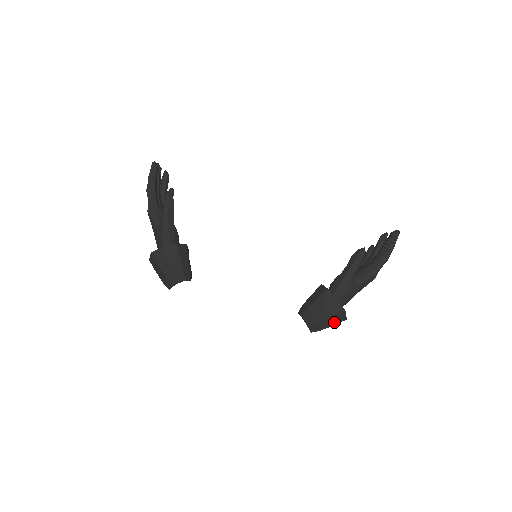
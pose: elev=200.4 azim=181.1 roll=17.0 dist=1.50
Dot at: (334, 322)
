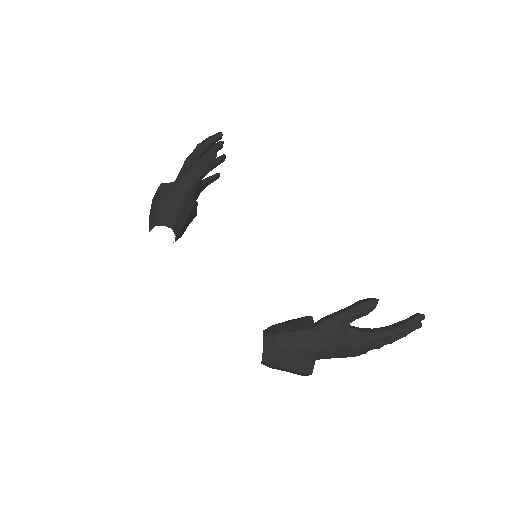
Dot at: (296, 364)
